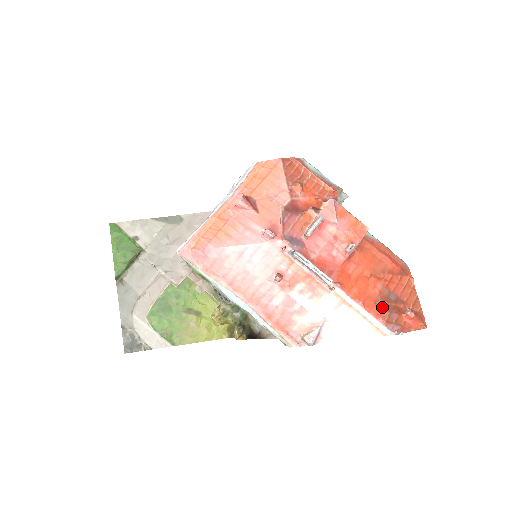
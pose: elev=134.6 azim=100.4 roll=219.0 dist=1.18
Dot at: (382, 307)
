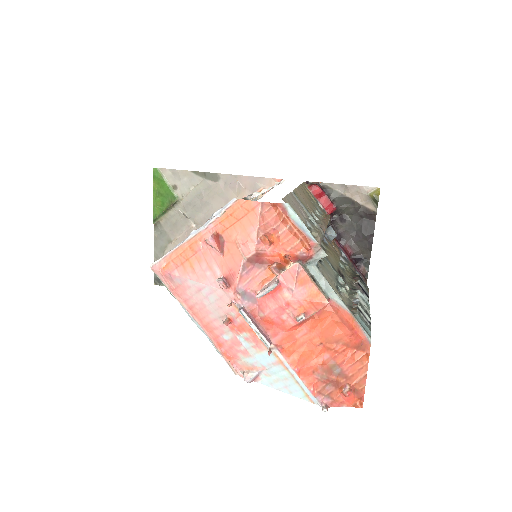
Dot at: (319, 378)
